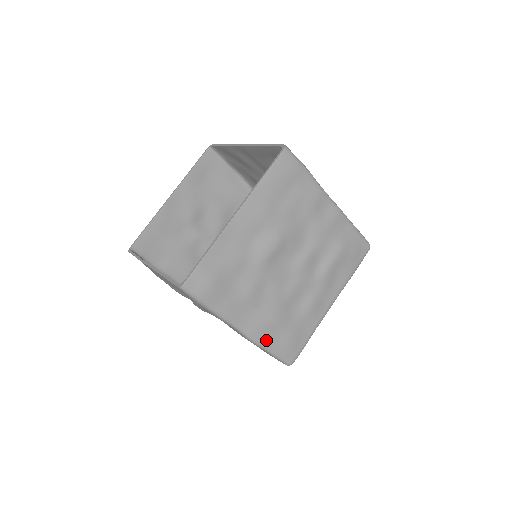
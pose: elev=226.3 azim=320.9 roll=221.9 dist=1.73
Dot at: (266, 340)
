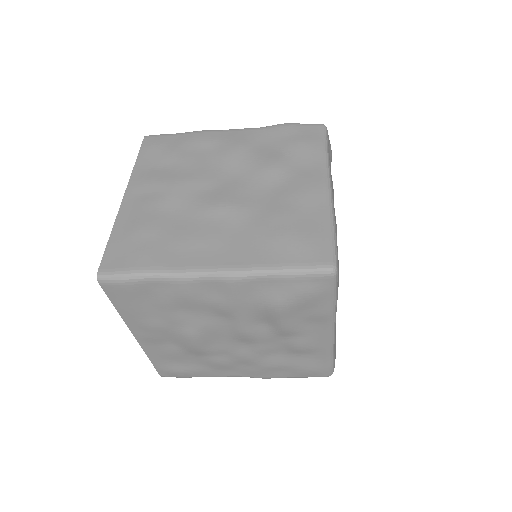
Dot at: (276, 376)
